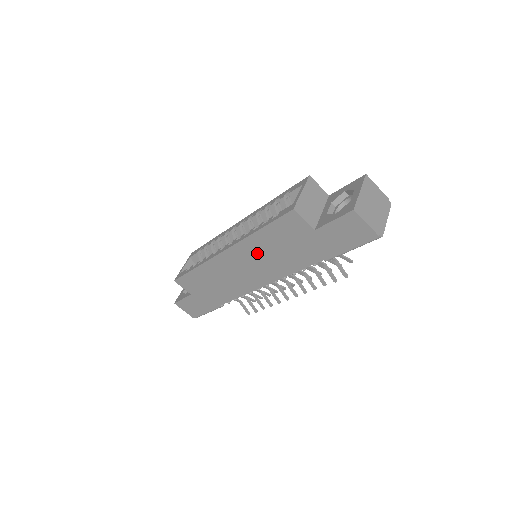
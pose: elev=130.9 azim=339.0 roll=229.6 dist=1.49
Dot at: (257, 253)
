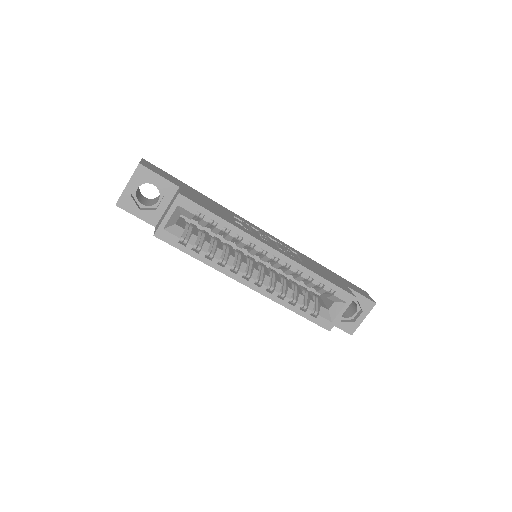
Dot at: occluded
